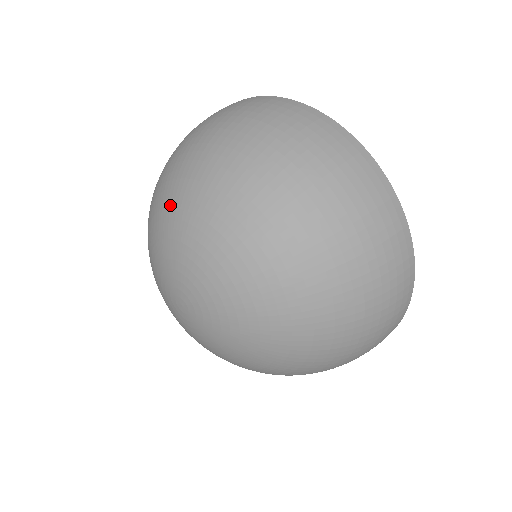
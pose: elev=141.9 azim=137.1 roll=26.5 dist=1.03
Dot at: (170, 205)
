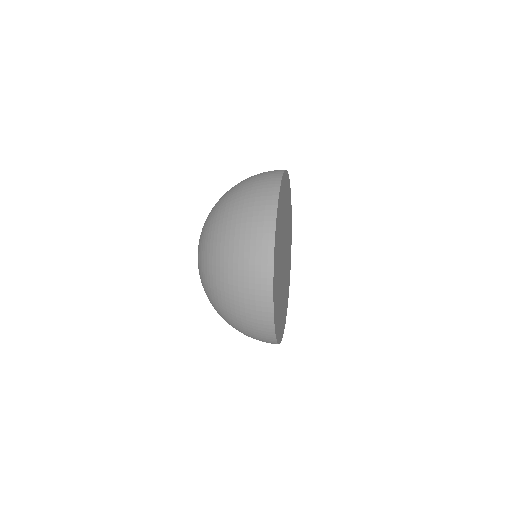
Dot at: (210, 213)
